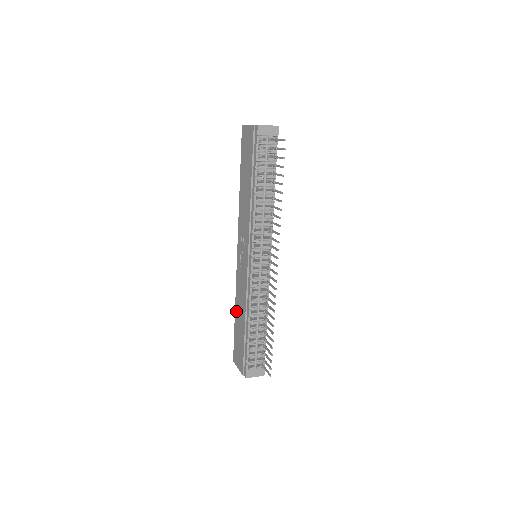
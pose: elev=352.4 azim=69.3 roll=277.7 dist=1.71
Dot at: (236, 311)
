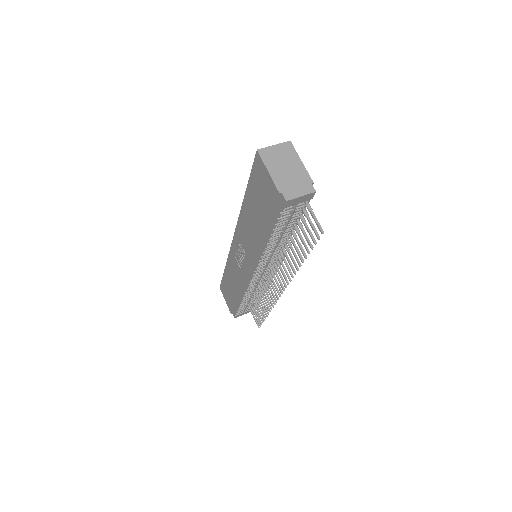
Dot at: (227, 271)
